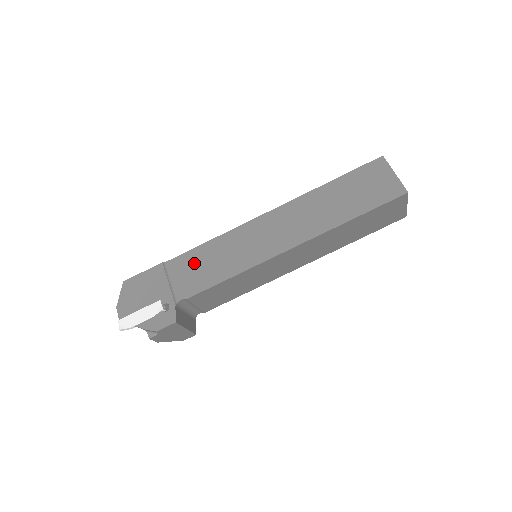
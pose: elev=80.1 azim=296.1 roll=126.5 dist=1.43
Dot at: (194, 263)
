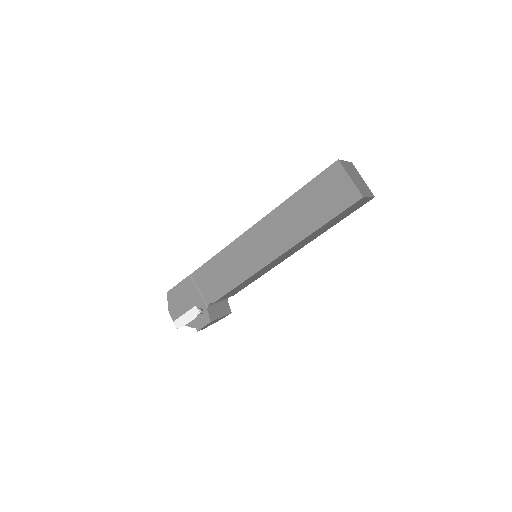
Dot at: (210, 274)
